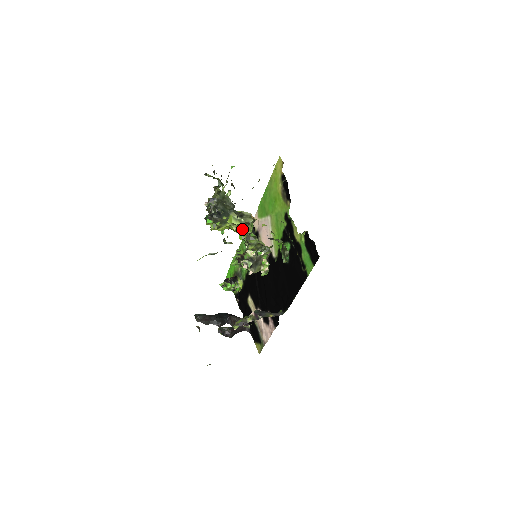
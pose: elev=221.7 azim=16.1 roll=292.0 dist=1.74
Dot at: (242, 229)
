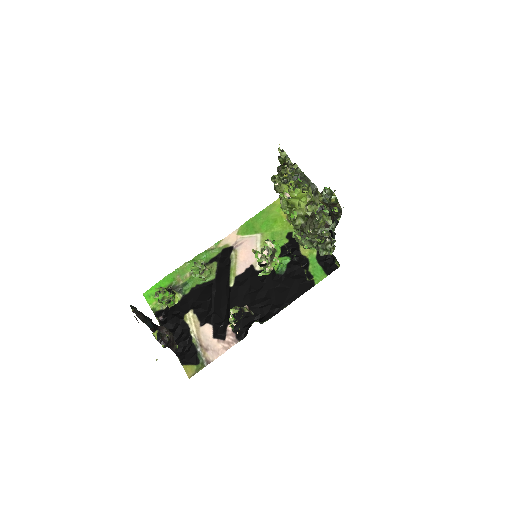
Dot at: (305, 207)
